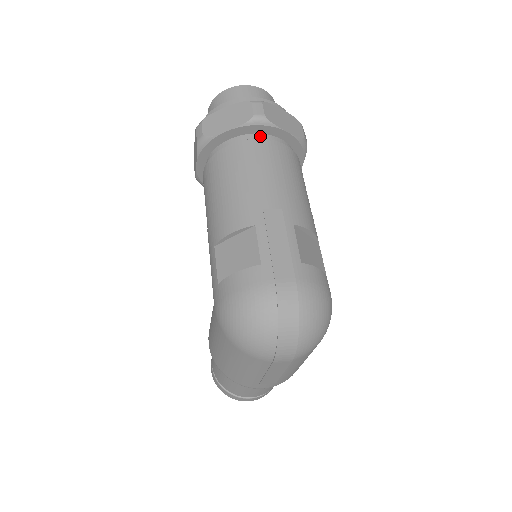
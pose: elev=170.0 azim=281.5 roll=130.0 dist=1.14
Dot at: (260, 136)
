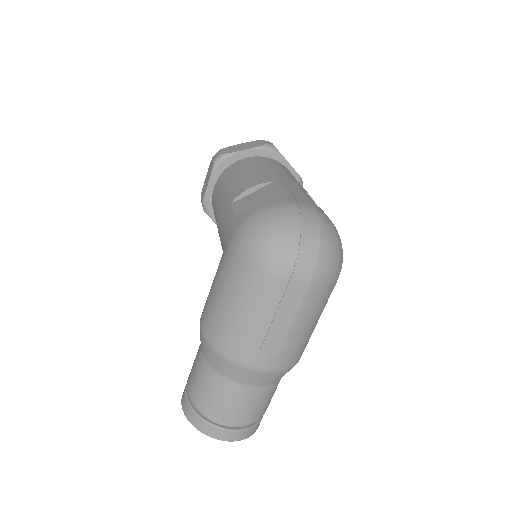
Dot at: occluded
